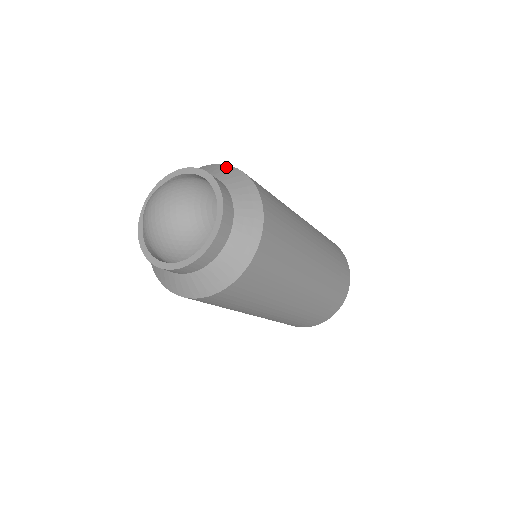
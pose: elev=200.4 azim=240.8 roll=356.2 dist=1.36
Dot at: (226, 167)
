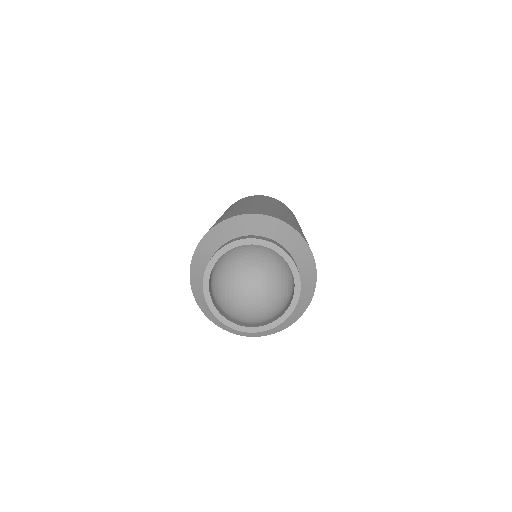
Dot at: (284, 226)
